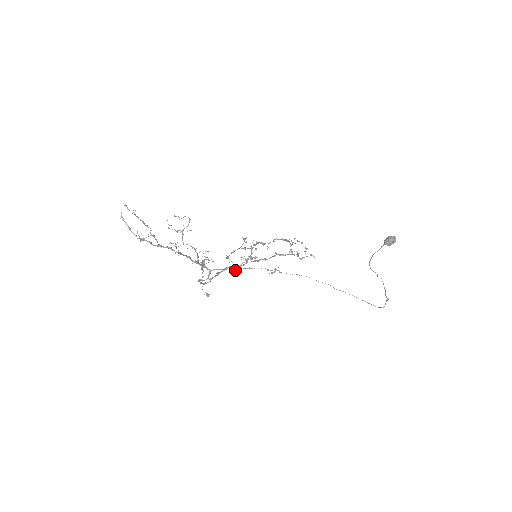
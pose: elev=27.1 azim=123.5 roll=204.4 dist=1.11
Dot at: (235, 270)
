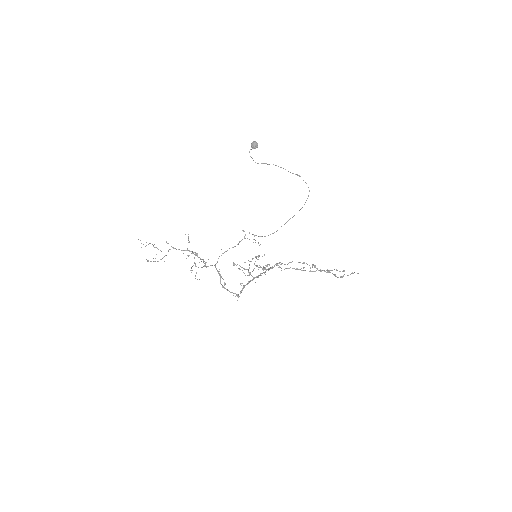
Dot at: (245, 269)
